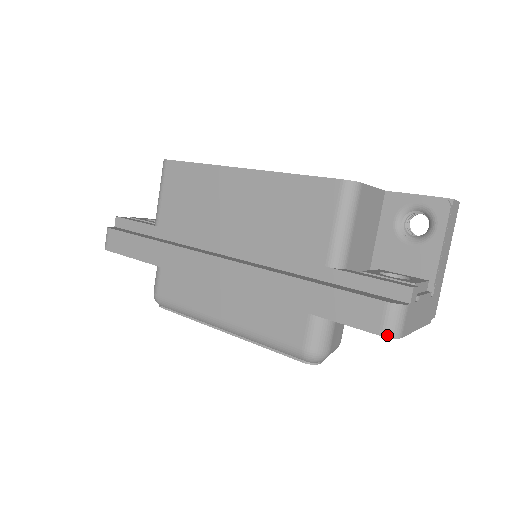
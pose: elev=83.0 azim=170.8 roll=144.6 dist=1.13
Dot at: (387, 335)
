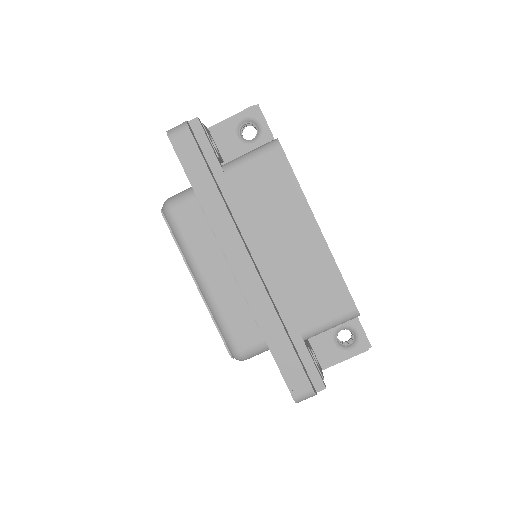
Dot at: (296, 400)
